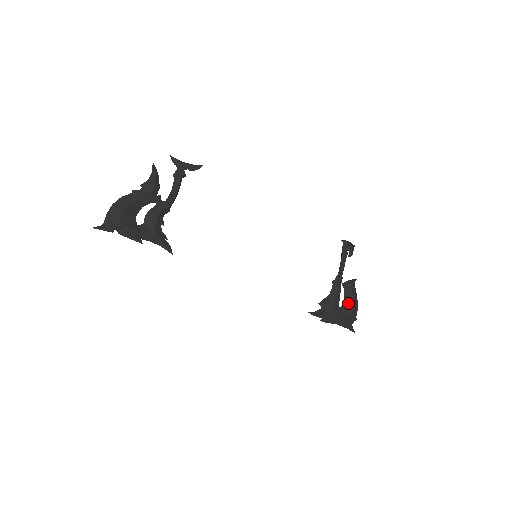
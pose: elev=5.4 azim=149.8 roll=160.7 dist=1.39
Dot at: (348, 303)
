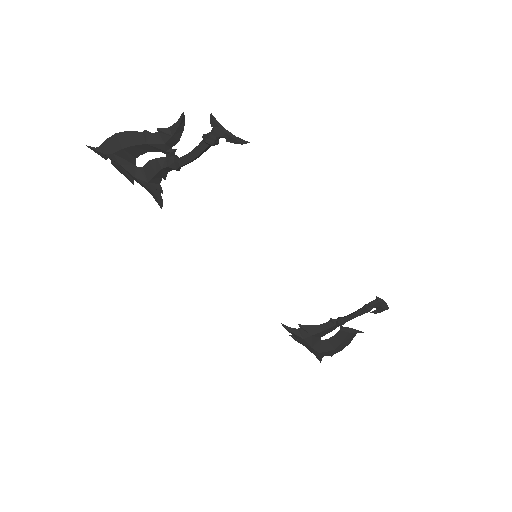
Dot at: (333, 342)
